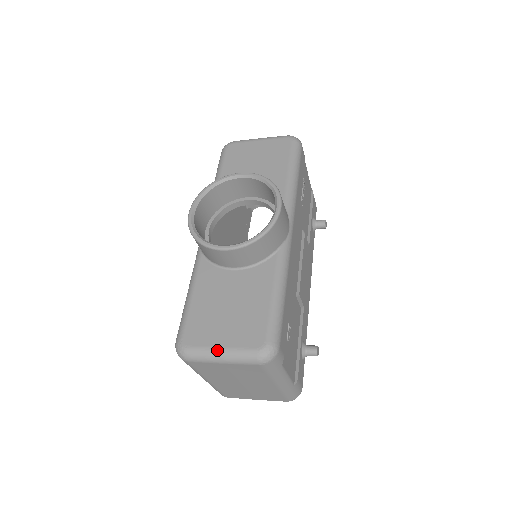
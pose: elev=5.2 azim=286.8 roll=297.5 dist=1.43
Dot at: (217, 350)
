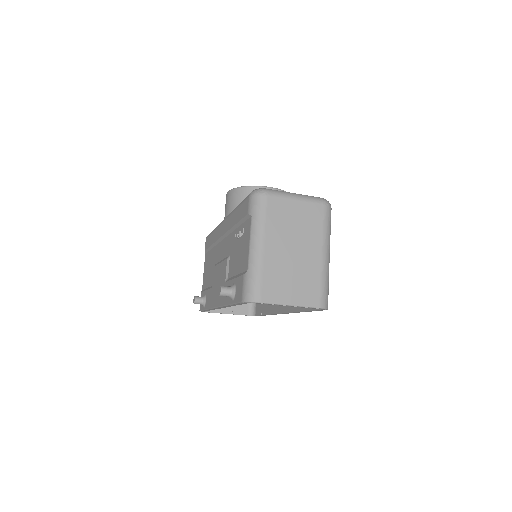
Dot at: occluded
